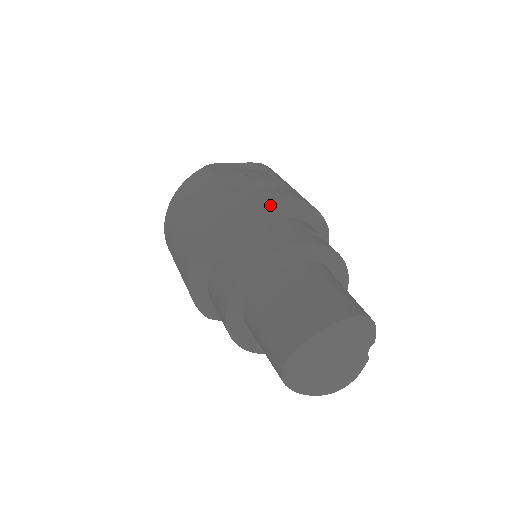
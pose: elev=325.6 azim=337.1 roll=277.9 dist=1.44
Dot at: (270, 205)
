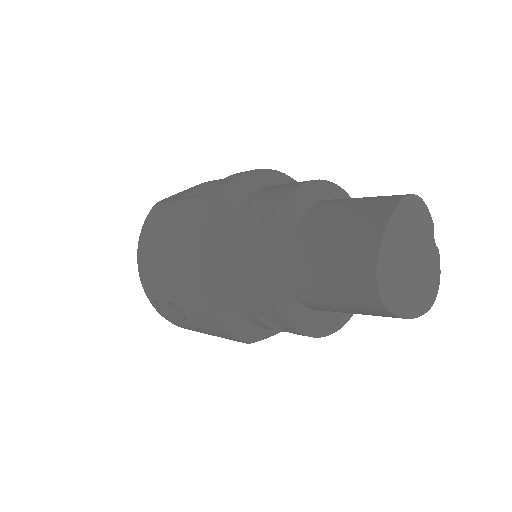
Dot at: (245, 182)
